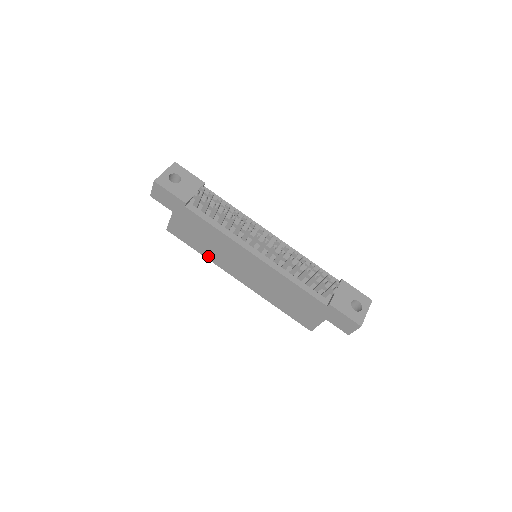
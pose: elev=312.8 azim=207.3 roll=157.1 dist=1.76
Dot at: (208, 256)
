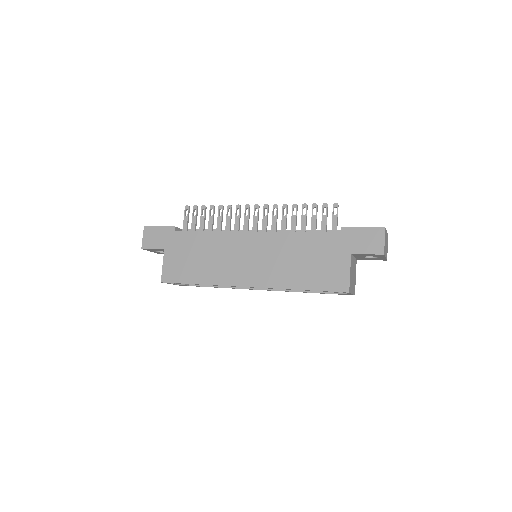
Dot at: (208, 280)
